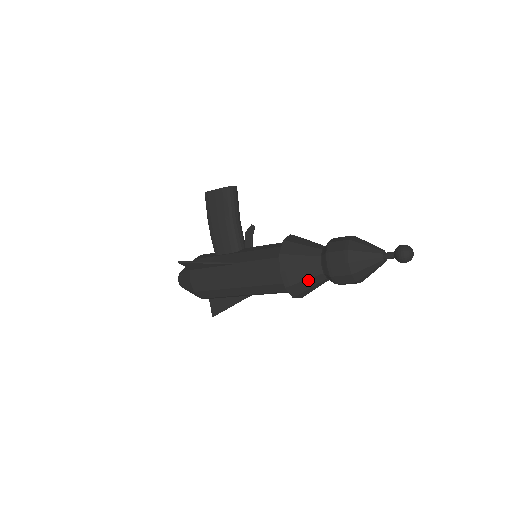
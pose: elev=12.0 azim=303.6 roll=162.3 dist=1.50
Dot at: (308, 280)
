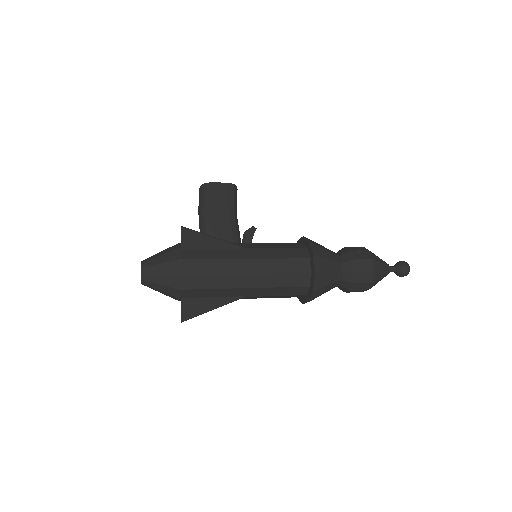
Dot at: (332, 273)
